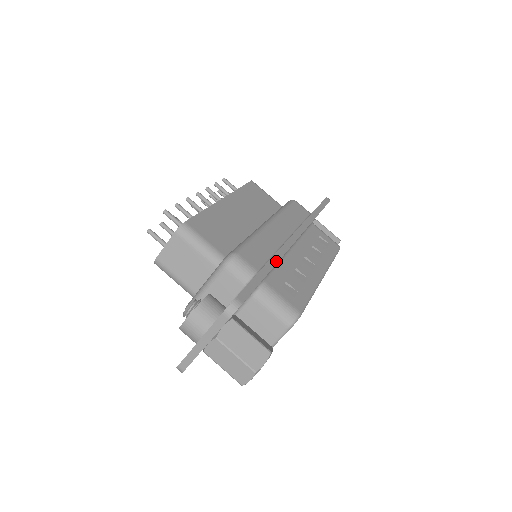
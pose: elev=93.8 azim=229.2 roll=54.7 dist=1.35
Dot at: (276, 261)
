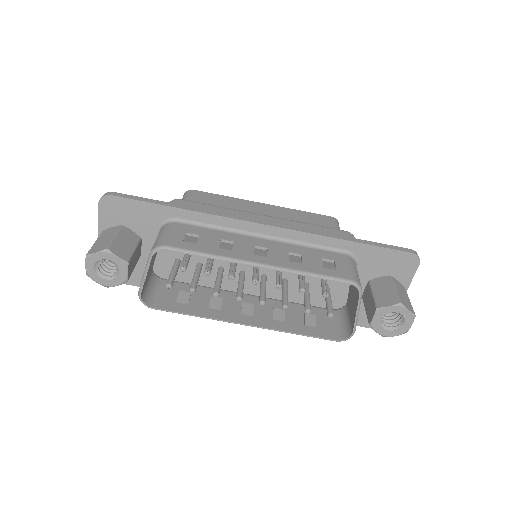
Dot at: (198, 211)
